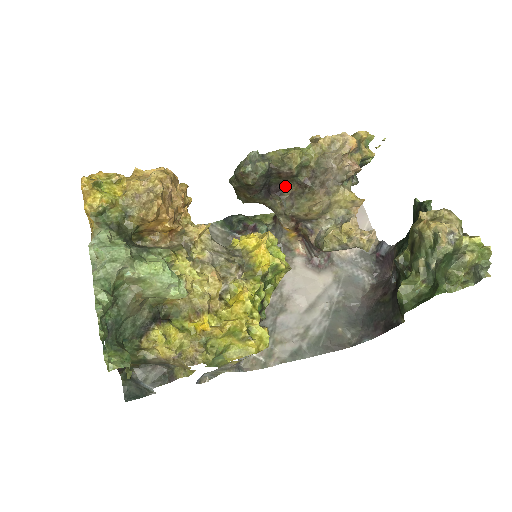
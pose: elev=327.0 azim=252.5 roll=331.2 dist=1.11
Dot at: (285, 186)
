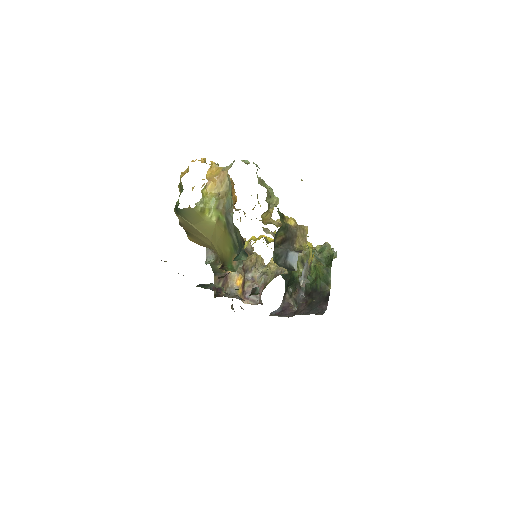
Dot at: occluded
